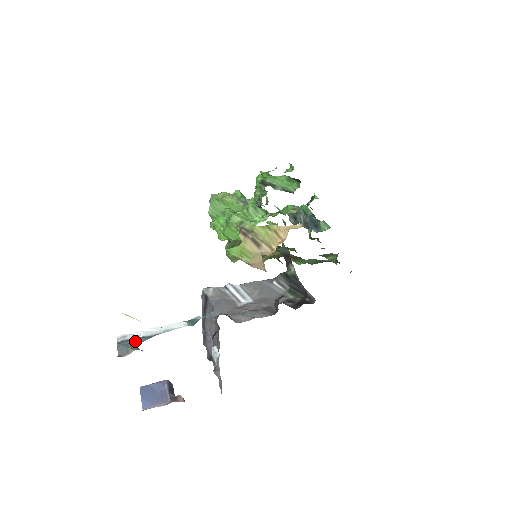
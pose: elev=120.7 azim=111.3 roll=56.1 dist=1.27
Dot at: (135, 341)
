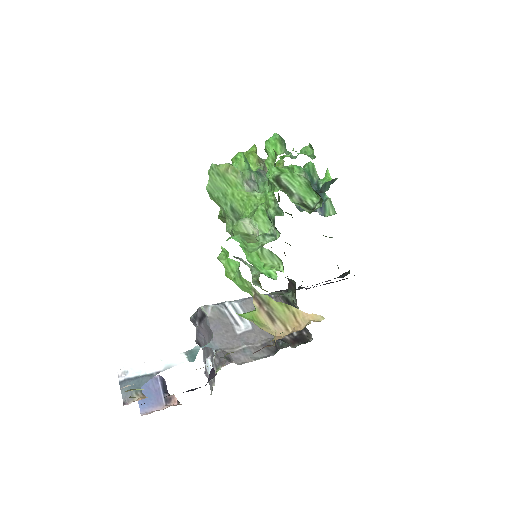
Dot at: (138, 382)
